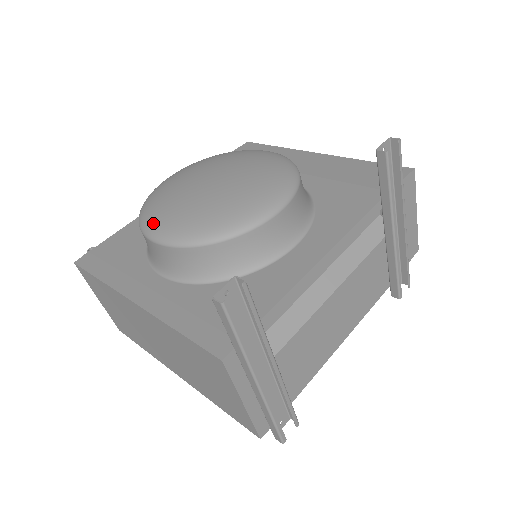
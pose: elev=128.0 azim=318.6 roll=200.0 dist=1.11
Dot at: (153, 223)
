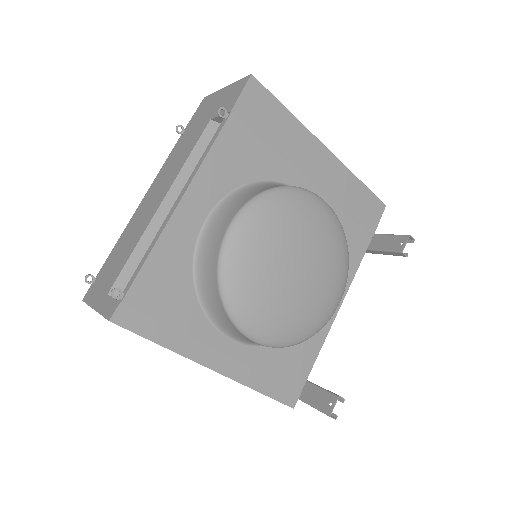
Dot at: (254, 326)
